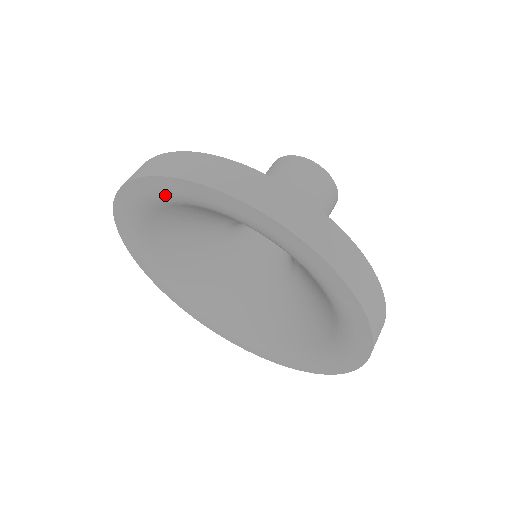
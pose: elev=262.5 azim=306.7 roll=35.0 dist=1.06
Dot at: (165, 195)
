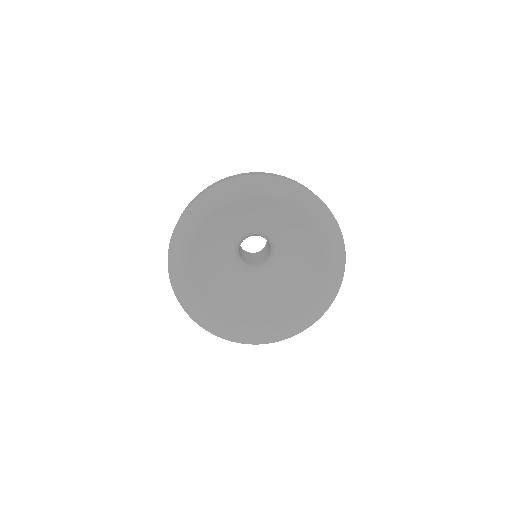
Dot at: (192, 224)
